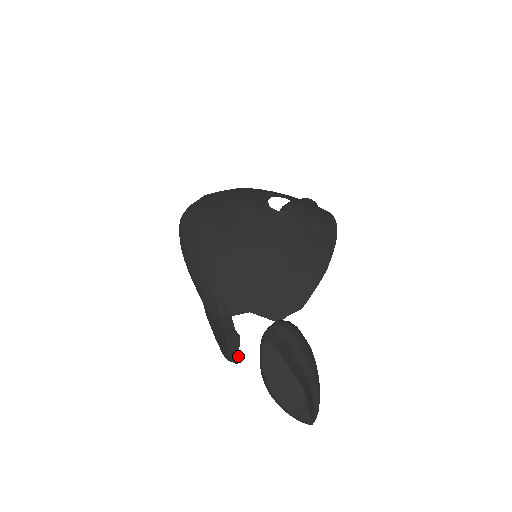
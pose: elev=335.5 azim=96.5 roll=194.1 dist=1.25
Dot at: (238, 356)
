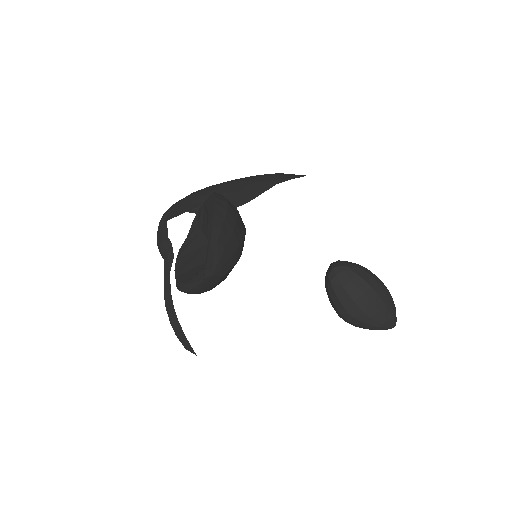
Dot at: occluded
